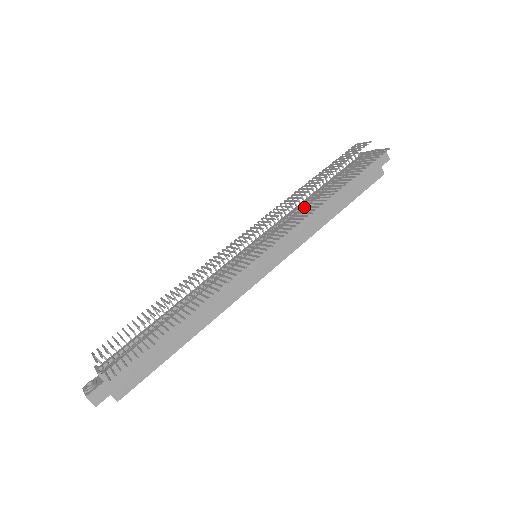
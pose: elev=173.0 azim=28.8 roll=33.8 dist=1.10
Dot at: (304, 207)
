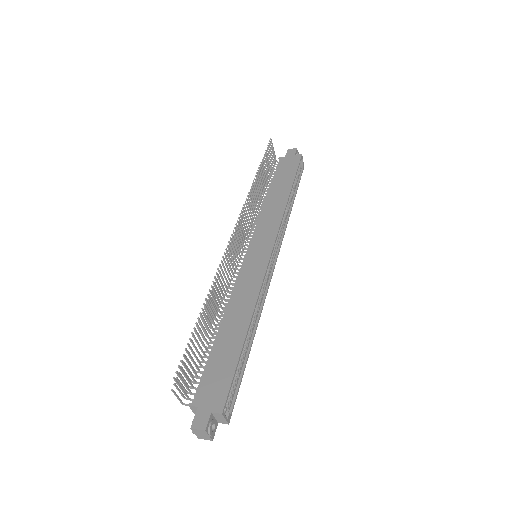
Dot at: (262, 210)
